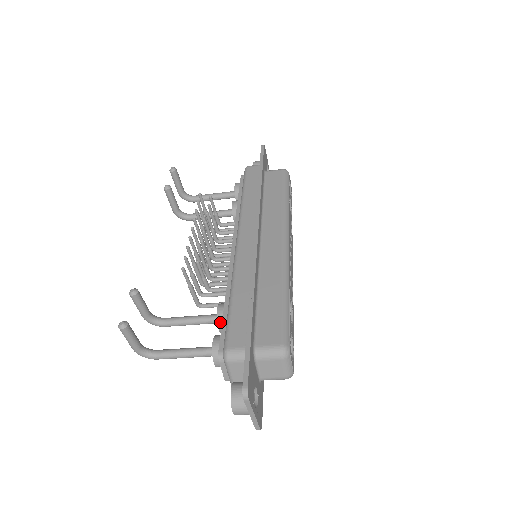
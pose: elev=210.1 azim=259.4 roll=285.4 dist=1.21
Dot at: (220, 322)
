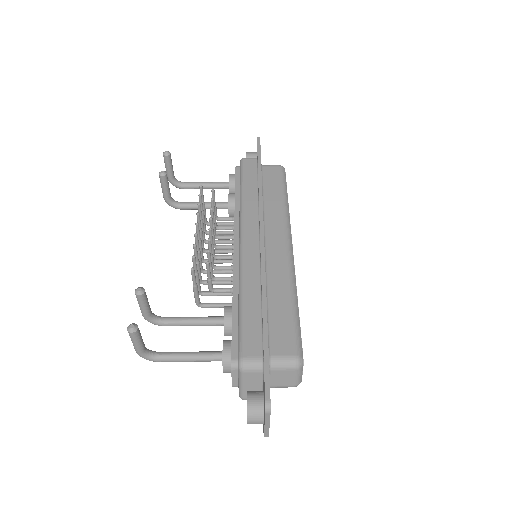
Dot at: (227, 326)
